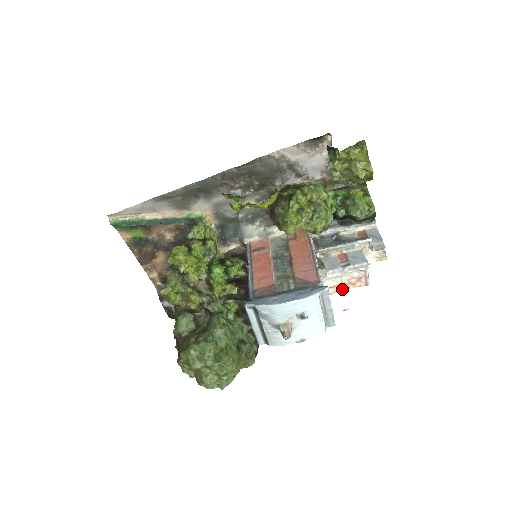
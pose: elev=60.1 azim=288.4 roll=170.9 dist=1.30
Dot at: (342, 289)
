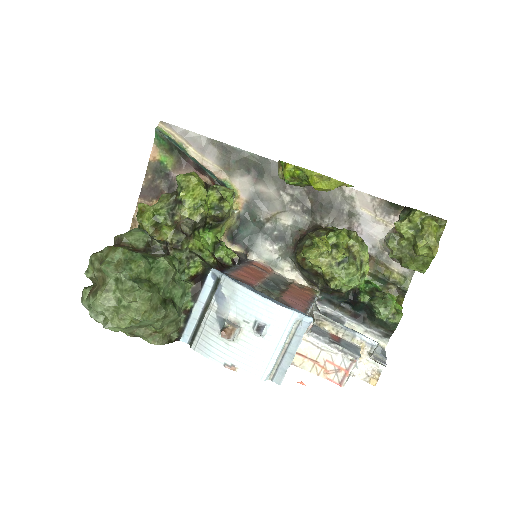
Dot at: (310, 368)
